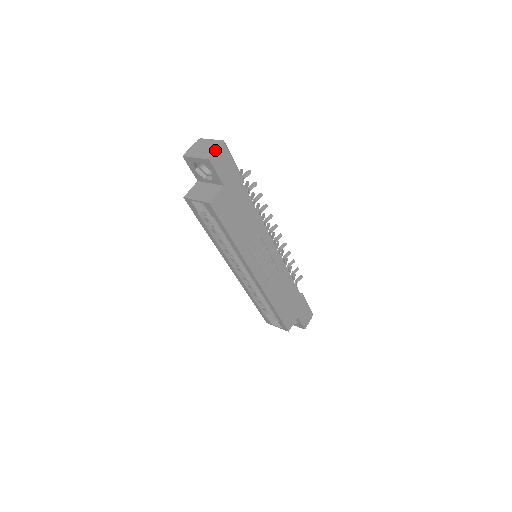
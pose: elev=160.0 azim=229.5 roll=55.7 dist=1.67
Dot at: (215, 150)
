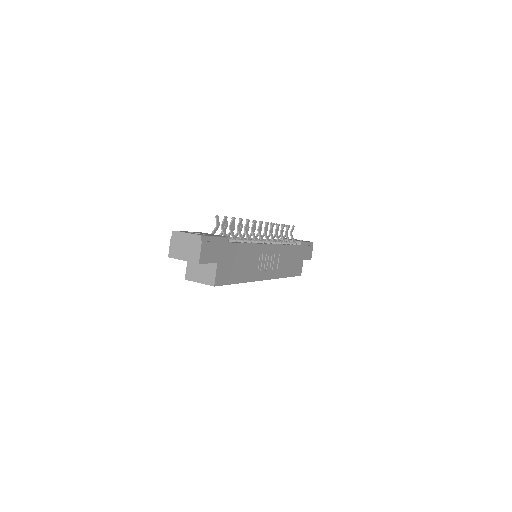
Dot at: (198, 250)
